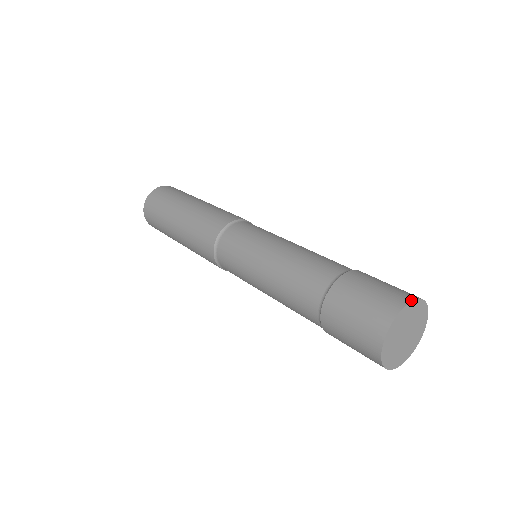
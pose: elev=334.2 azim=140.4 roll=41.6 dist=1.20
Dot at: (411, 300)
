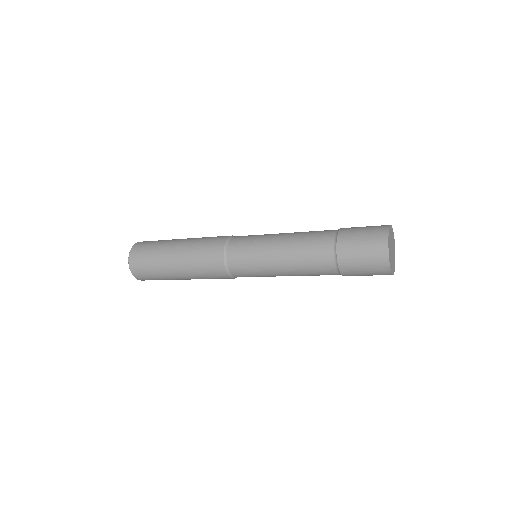
Dot at: (389, 226)
